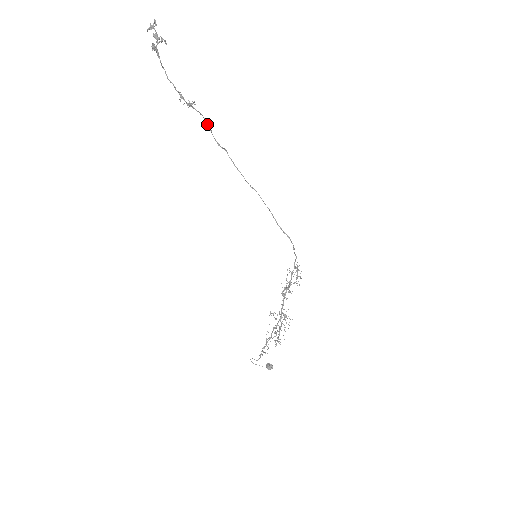
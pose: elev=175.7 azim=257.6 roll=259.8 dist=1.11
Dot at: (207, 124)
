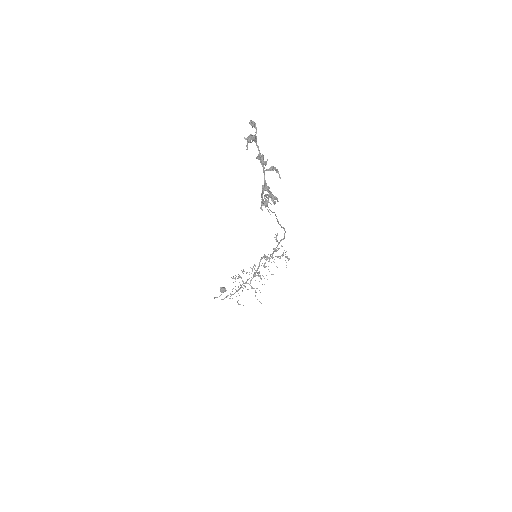
Dot at: occluded
